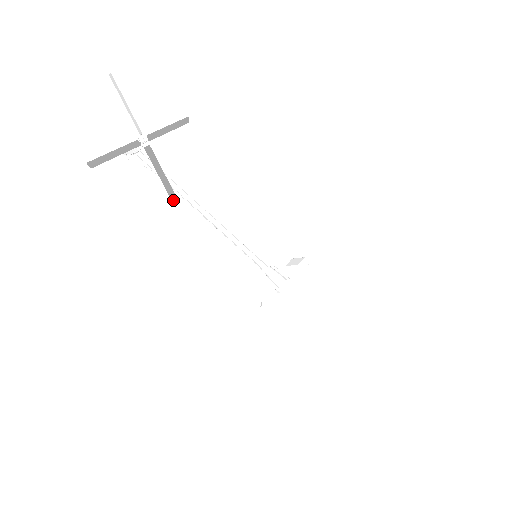
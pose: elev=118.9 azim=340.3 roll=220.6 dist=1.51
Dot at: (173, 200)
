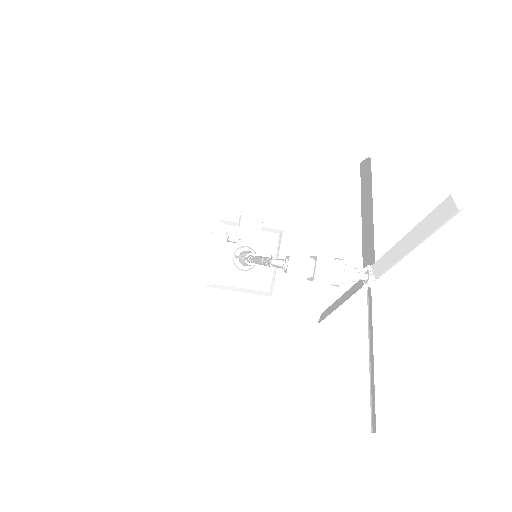
Dot at: (321, 320)
